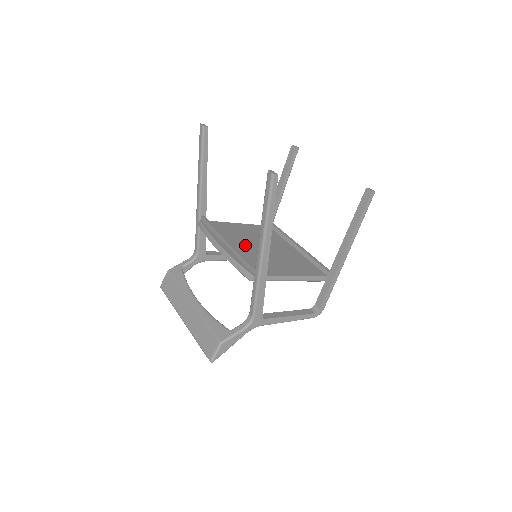
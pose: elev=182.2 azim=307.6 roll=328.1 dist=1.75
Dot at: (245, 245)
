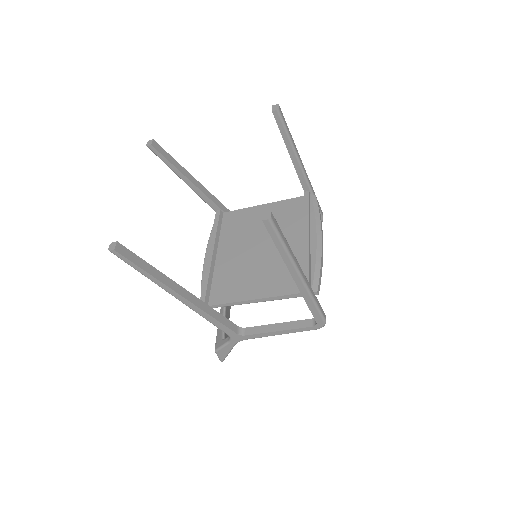
Dot at: (236, 249)
